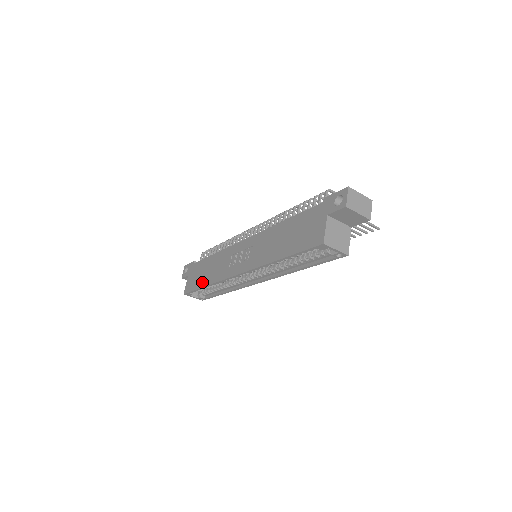
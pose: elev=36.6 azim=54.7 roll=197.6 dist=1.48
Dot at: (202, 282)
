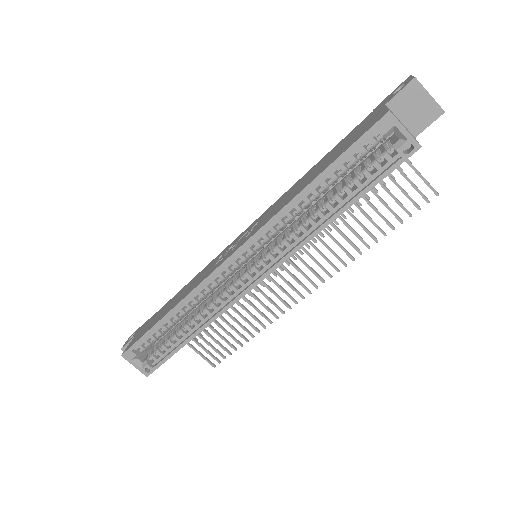
Dot at: (160, 316)
